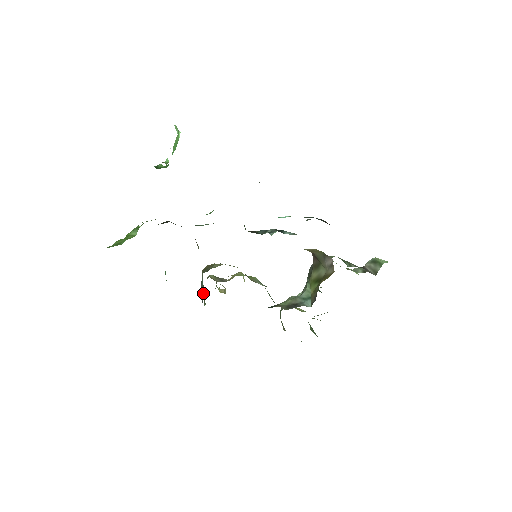
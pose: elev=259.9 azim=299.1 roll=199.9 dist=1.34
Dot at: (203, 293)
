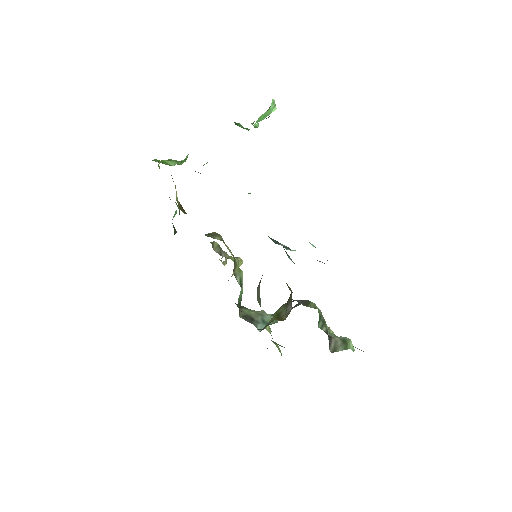
Dot at: occluded
